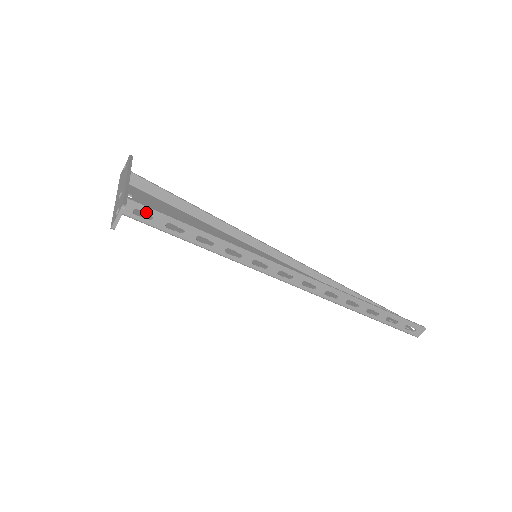
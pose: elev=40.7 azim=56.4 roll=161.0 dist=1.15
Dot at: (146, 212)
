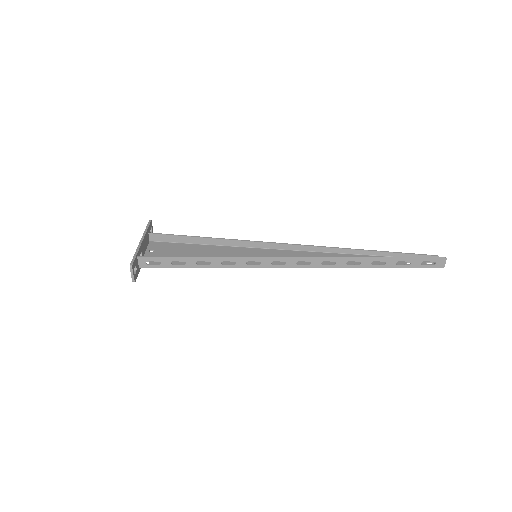
Dot at: (154, 261)
